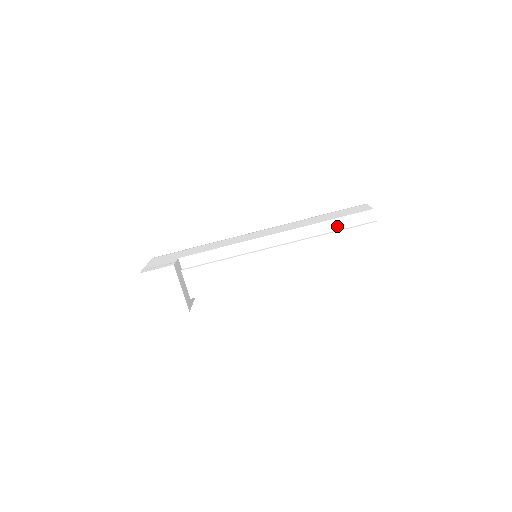
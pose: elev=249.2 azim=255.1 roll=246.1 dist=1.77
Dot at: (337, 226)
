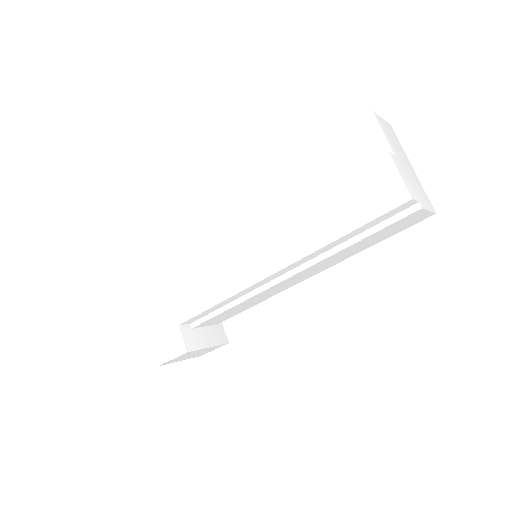
Dot at: (360, 231)
